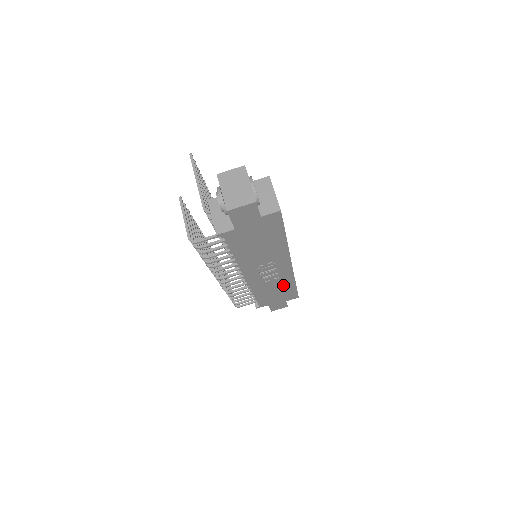
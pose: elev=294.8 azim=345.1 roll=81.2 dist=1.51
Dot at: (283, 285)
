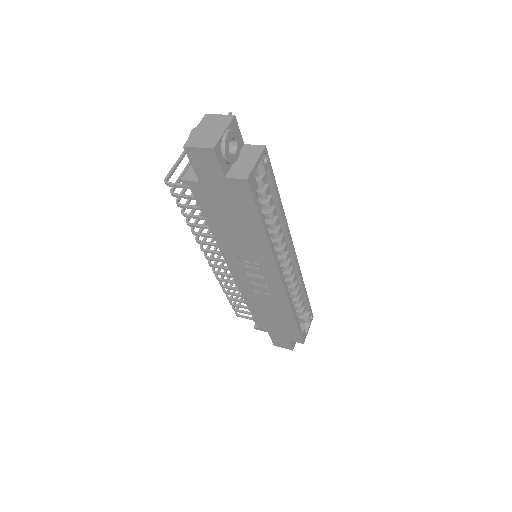
Dot at: (279, 310)
